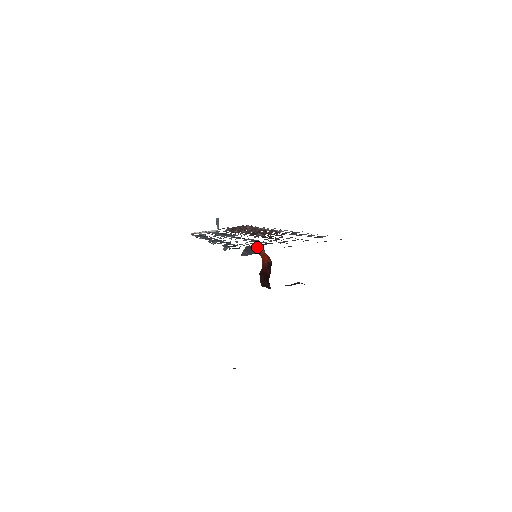
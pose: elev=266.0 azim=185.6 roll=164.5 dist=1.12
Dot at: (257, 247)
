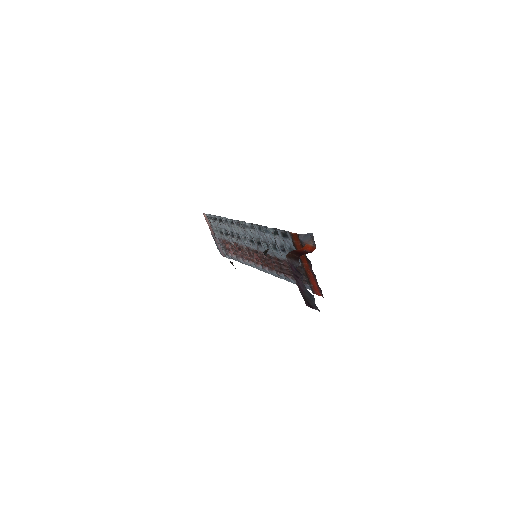
Dot at: (312, 240)
